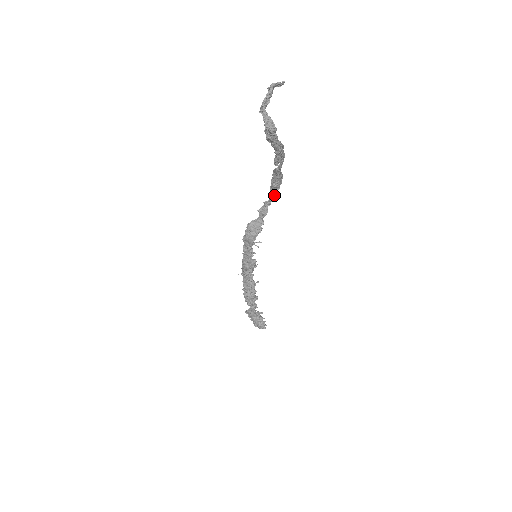
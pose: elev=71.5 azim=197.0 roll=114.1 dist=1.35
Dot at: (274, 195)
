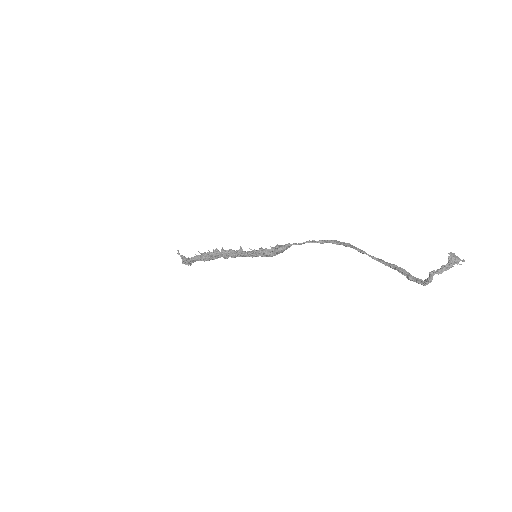
Dot at: (326, 242)
